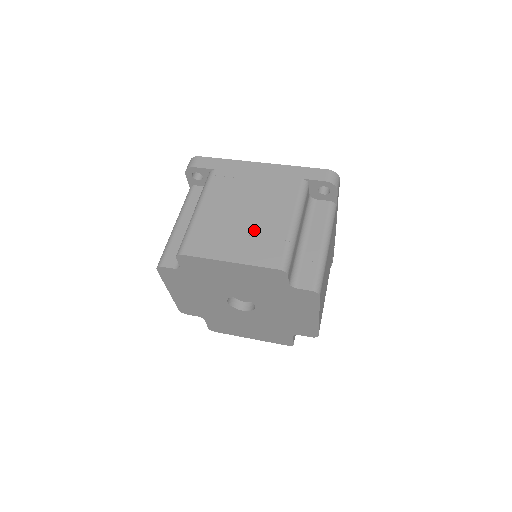
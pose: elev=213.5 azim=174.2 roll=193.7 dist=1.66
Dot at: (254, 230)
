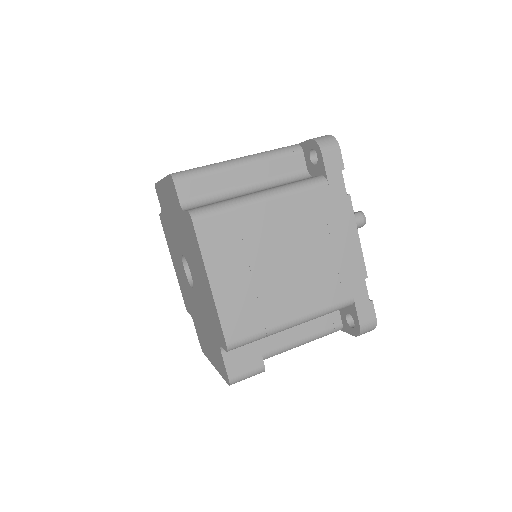
Dot at: occluded
